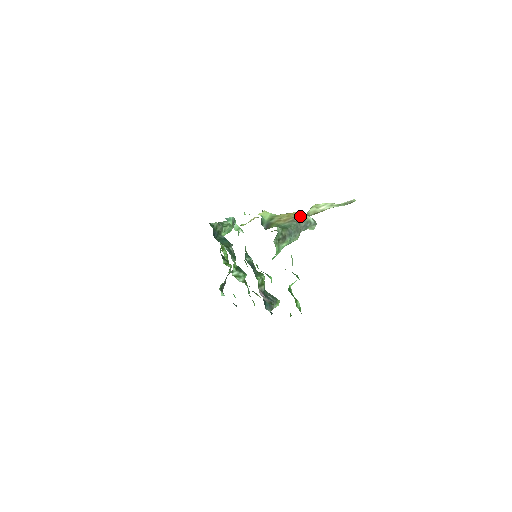
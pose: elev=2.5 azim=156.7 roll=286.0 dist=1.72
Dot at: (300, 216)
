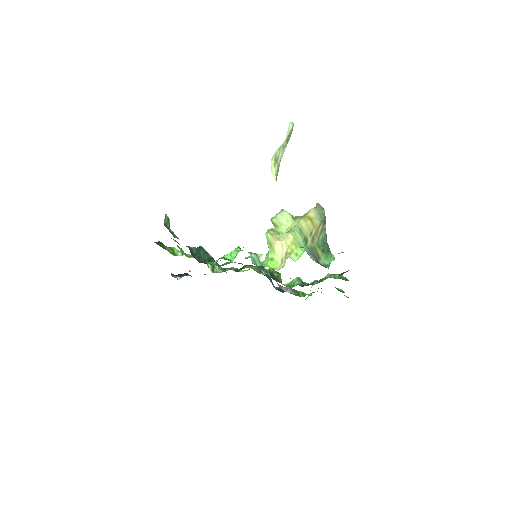
Dot at: (323, 218)
